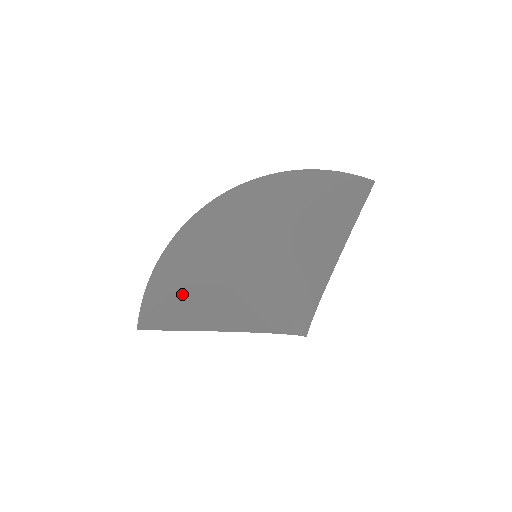
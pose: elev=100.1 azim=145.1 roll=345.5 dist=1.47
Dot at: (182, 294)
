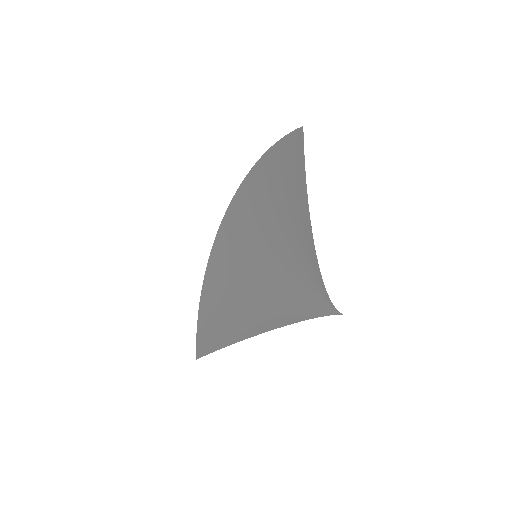
Dot at: (219, 316)
